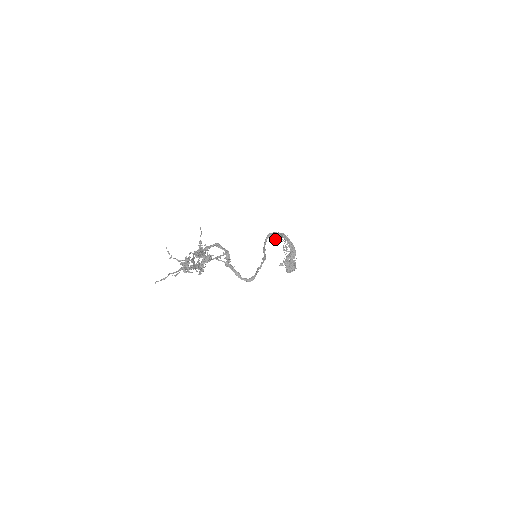
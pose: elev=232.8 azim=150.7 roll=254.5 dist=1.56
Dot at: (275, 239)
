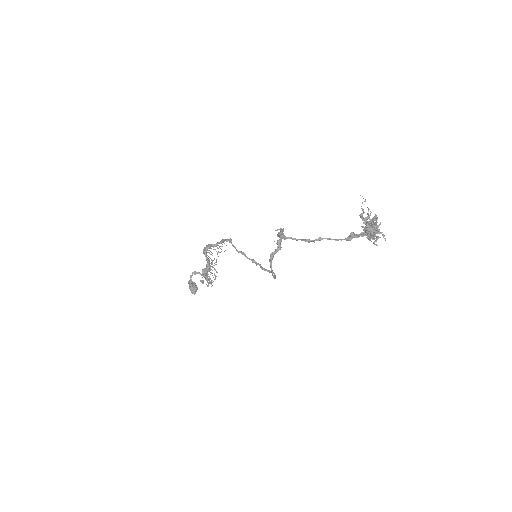
Dot at: (215, 249)
